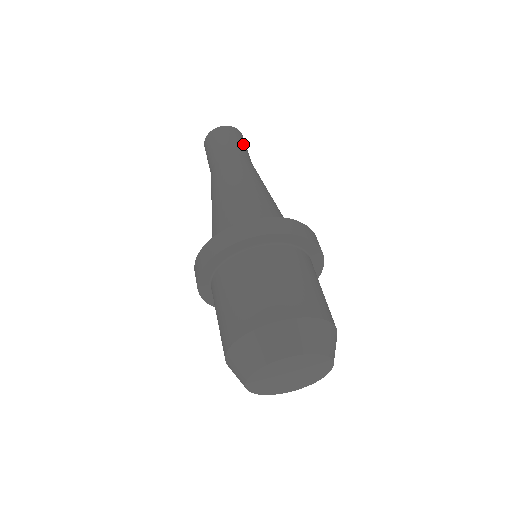
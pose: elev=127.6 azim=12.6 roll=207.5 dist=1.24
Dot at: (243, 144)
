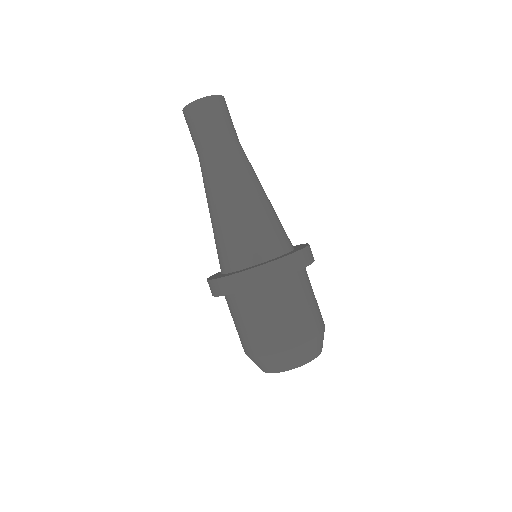
Dot at: (231, 120)
